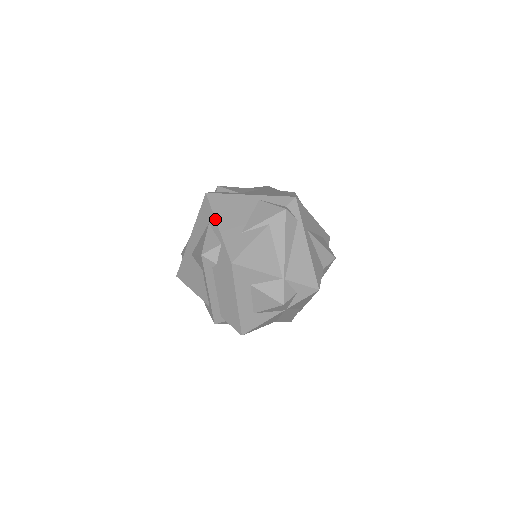
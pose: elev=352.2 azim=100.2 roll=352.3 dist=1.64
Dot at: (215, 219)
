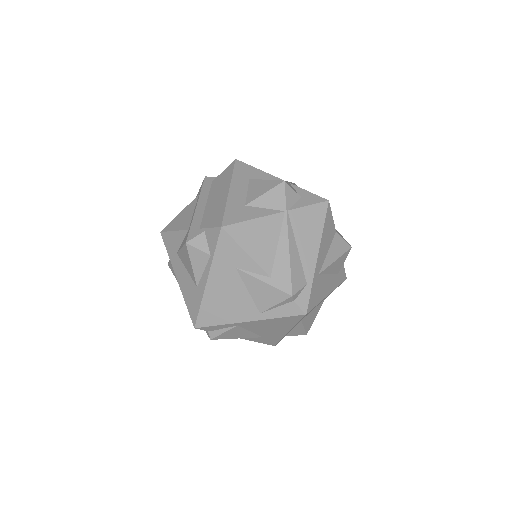
Dot at: occluded
